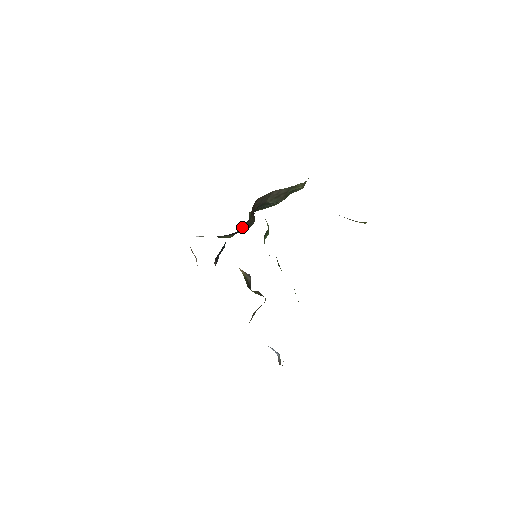
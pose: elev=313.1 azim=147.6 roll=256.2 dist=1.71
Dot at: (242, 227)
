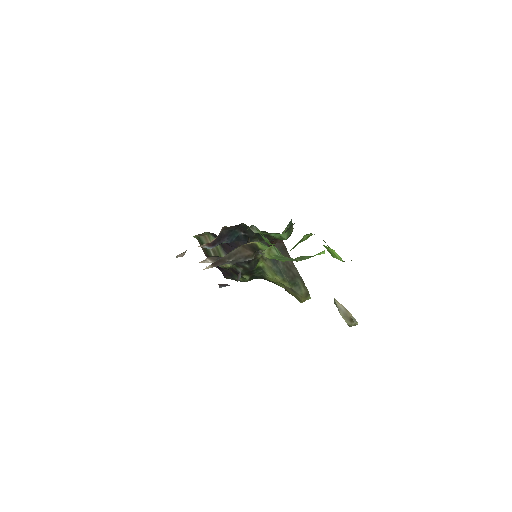
Dot at: occluded
